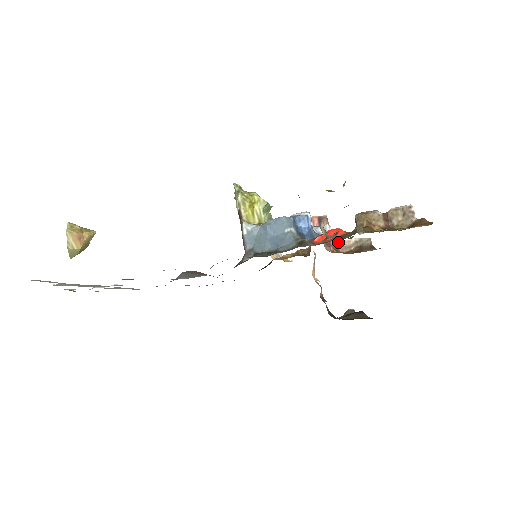
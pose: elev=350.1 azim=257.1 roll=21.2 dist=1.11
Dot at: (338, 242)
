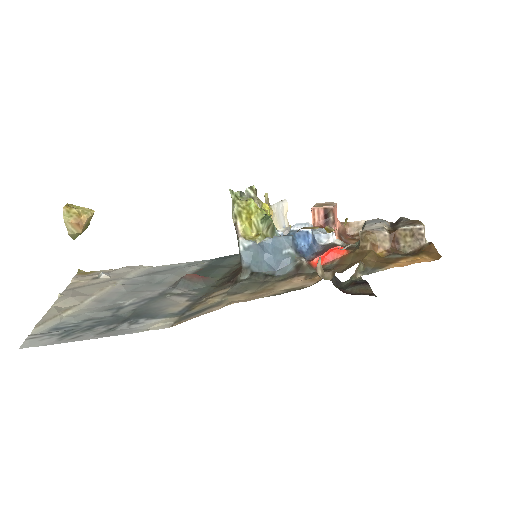
Dot at: (346, 224)
